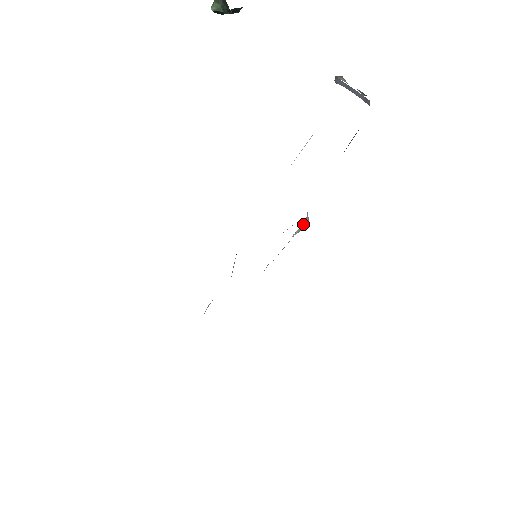
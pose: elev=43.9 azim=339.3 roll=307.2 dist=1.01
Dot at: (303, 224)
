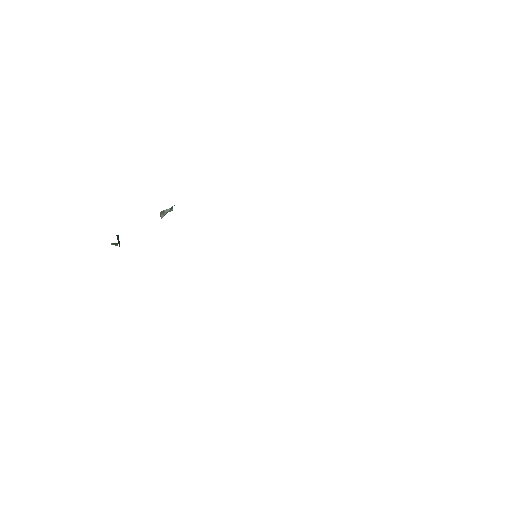
Dot at: occluded
